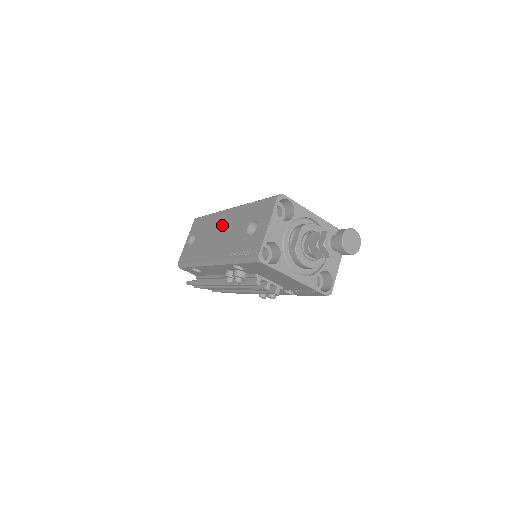
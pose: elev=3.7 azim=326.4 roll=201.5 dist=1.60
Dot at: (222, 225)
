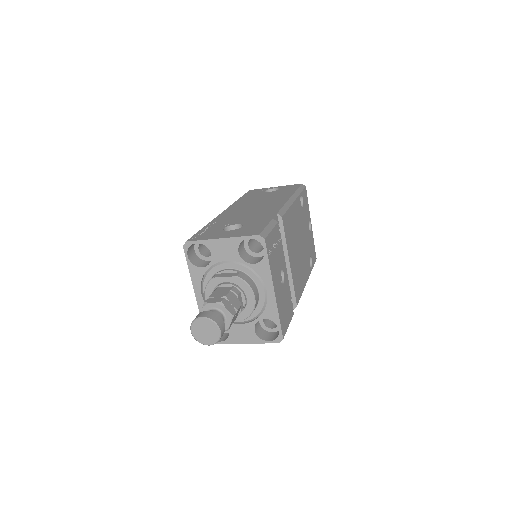
Dot at: (266, 205)
